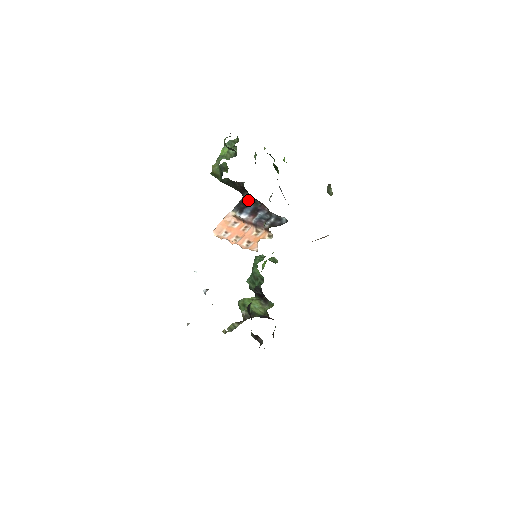
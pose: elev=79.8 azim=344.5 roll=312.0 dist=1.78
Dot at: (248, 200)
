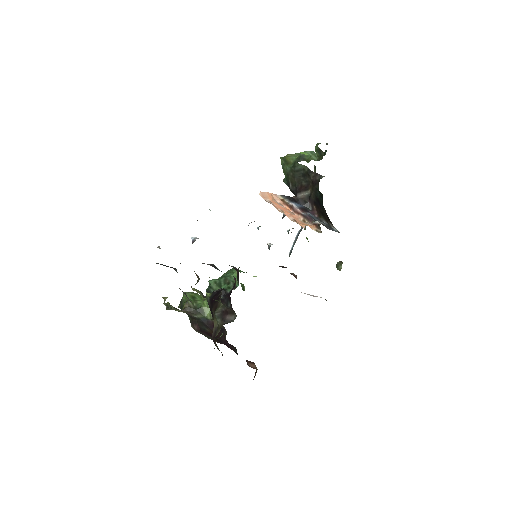
Dot at: (301, 199)
